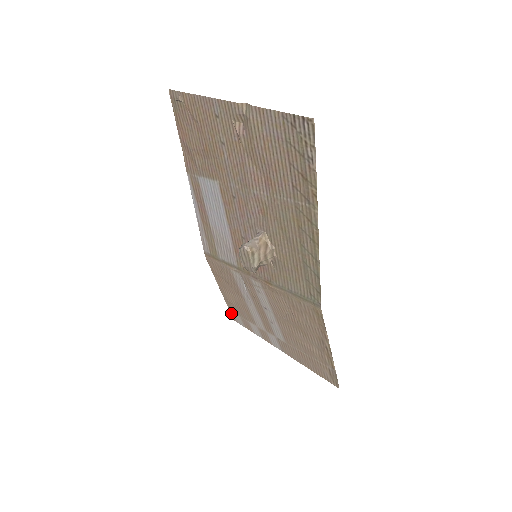
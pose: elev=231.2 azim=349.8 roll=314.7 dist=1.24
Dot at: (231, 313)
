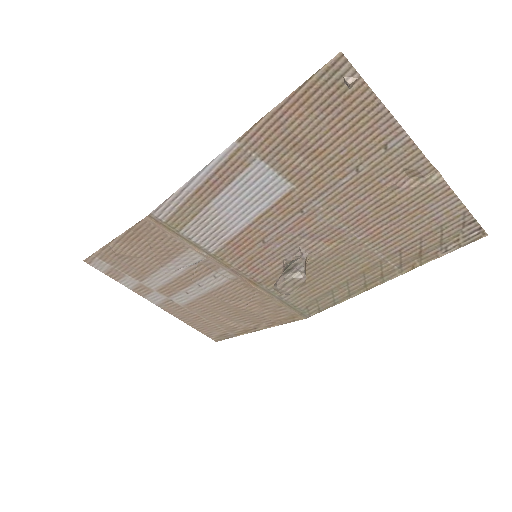
Dot at: (92, 257)
